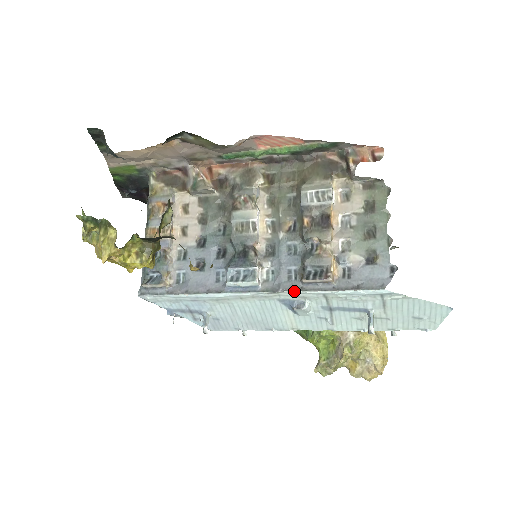
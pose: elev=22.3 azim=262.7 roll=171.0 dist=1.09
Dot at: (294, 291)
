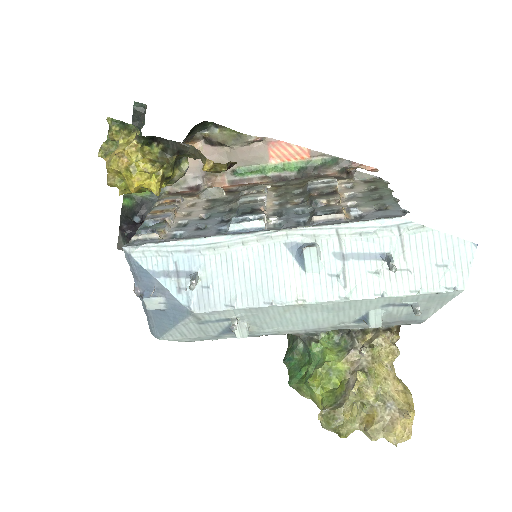
Dot at: (304, 227)
